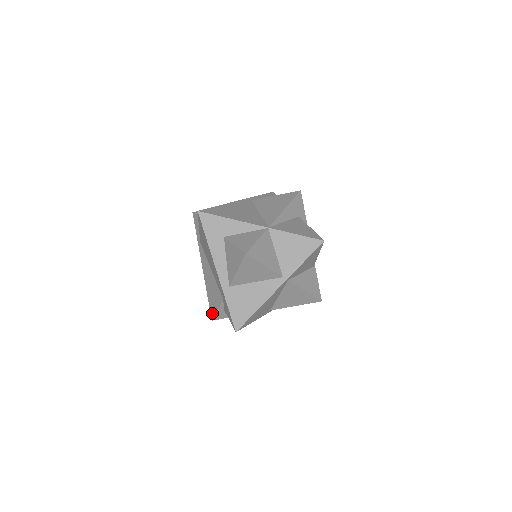
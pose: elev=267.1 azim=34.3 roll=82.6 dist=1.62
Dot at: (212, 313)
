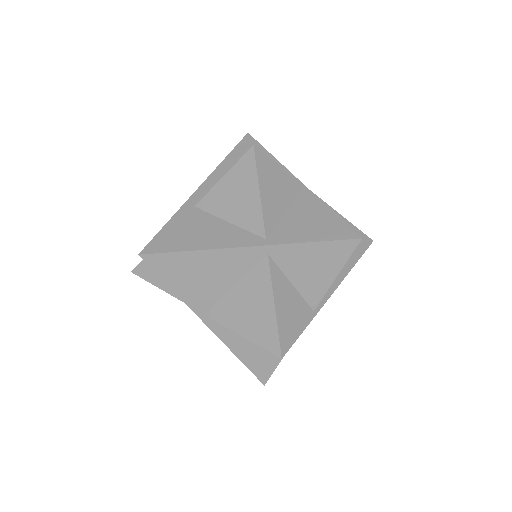
Dot at: occluded
